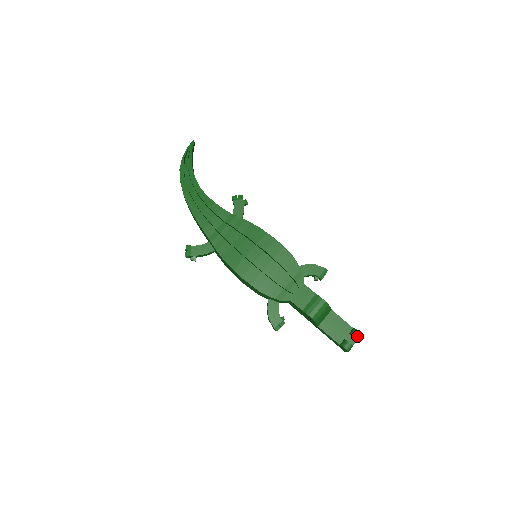
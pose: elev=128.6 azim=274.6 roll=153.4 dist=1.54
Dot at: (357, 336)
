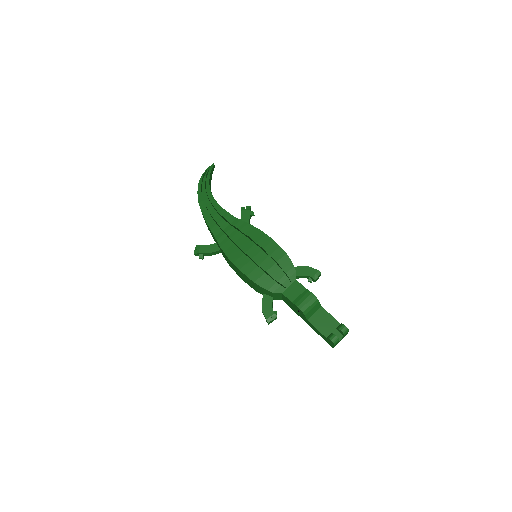
Dot at: (343, 330)
